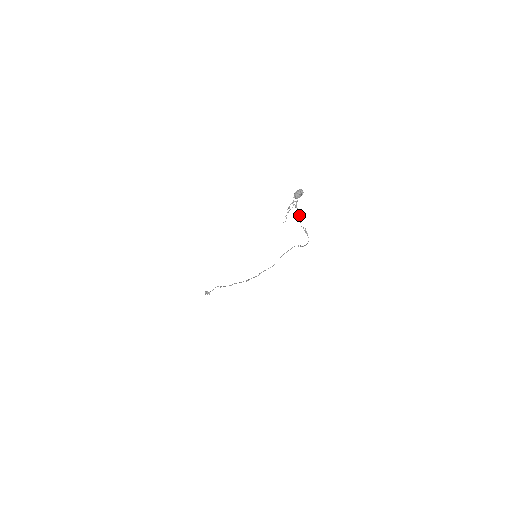
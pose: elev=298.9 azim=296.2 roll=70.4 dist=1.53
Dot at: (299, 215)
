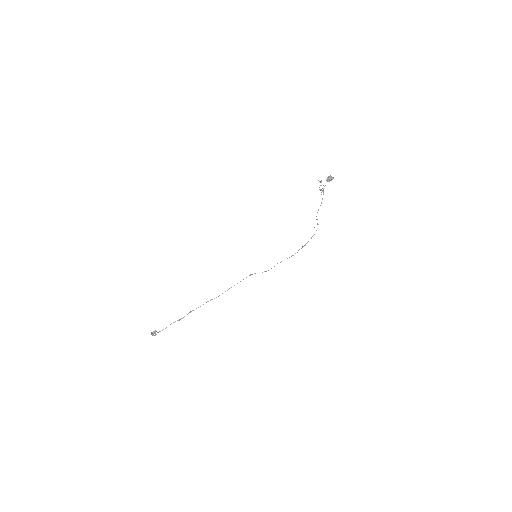
Dot at: (322, 198)
